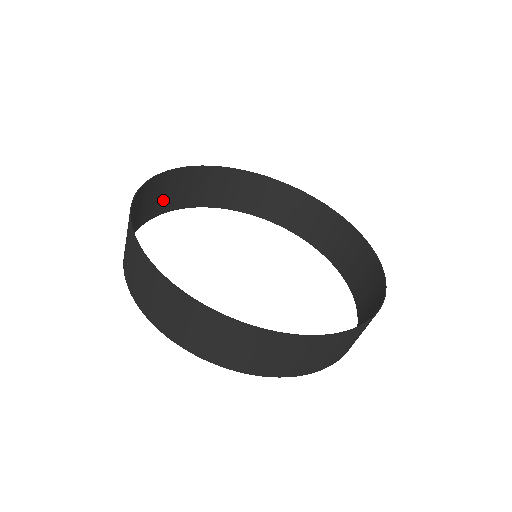
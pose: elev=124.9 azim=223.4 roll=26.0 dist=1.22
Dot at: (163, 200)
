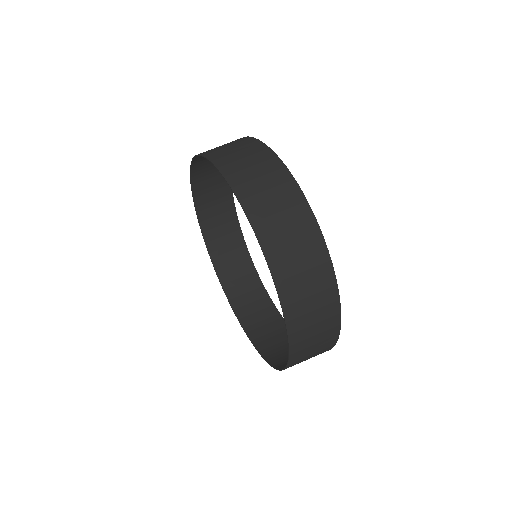
Dot at: (206, 190)
